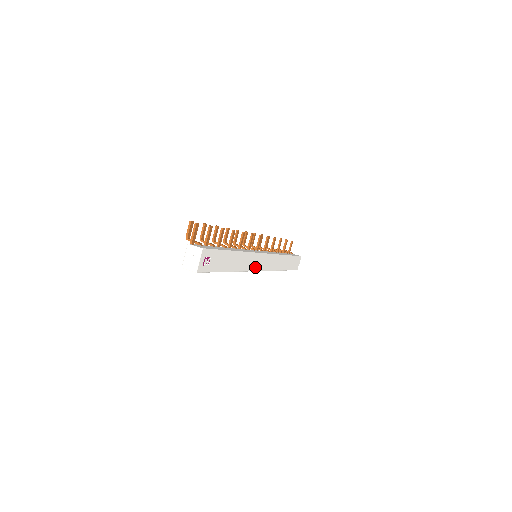
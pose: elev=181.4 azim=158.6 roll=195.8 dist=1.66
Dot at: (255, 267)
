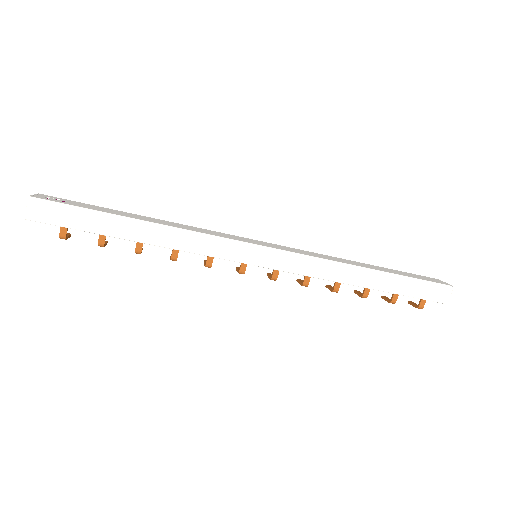
Dot at: (234, 240)
